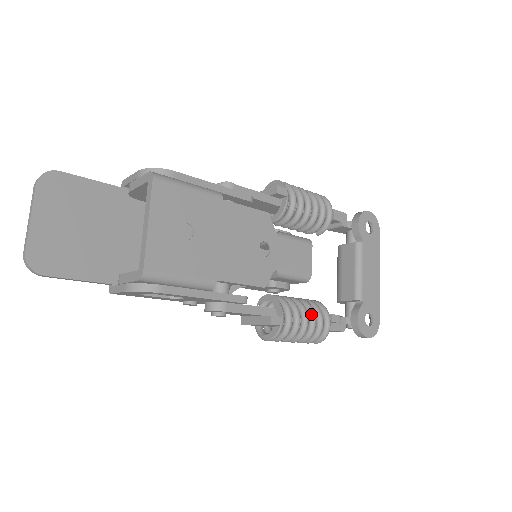
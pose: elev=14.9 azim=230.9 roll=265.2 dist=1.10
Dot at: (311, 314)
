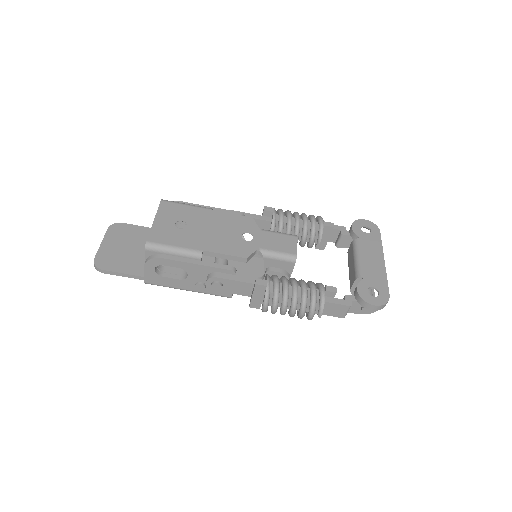
Dot at: (301, 284)
